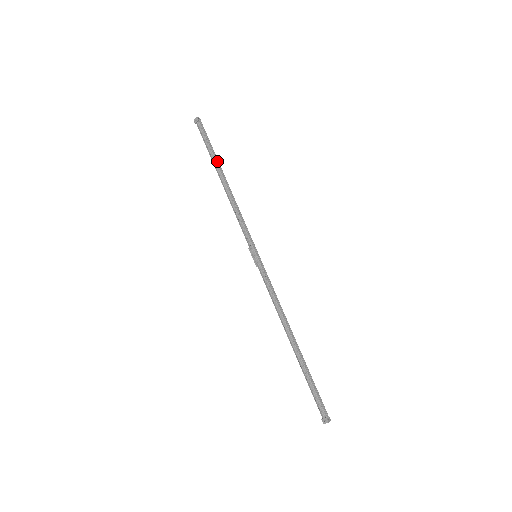
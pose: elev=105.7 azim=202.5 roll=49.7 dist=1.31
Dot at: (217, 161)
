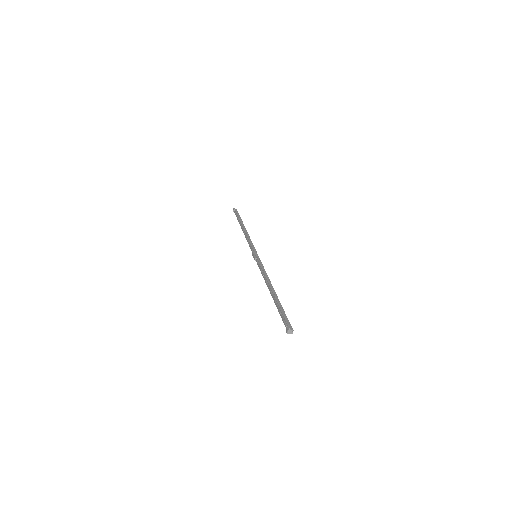
Dot at: occluded
